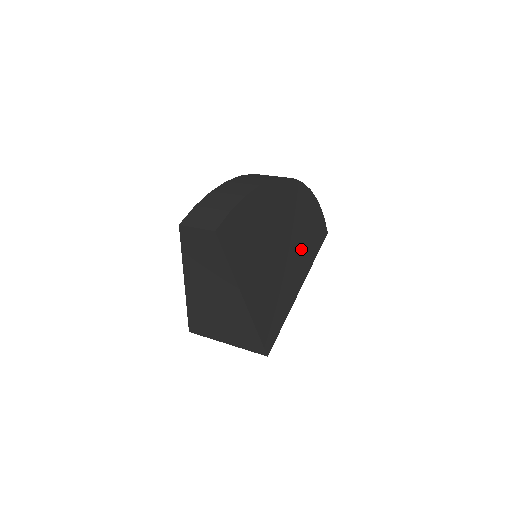
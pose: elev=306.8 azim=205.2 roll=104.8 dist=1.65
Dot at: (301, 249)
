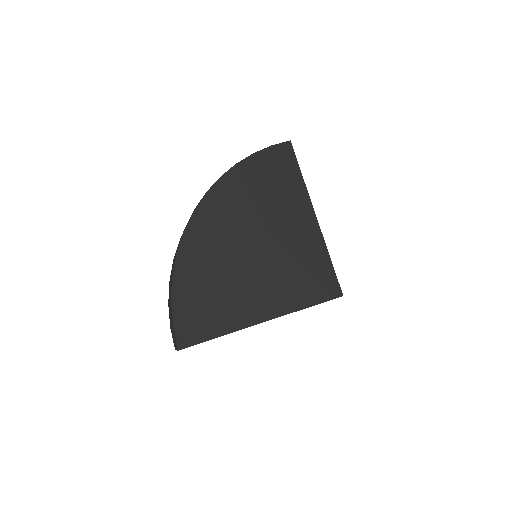
Dot at: (274, 207)
